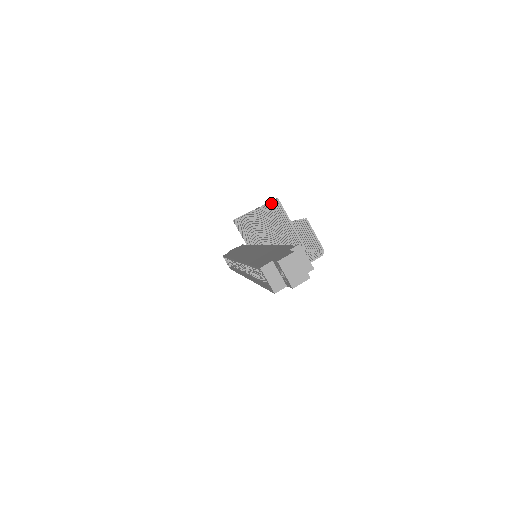
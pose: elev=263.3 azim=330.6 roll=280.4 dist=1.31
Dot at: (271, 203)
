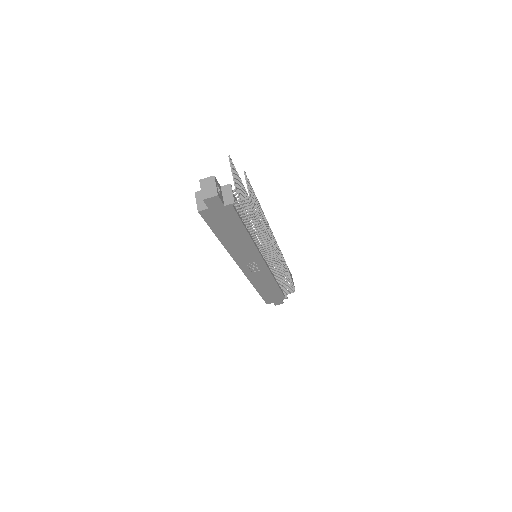
Dot at: (235, 169)
